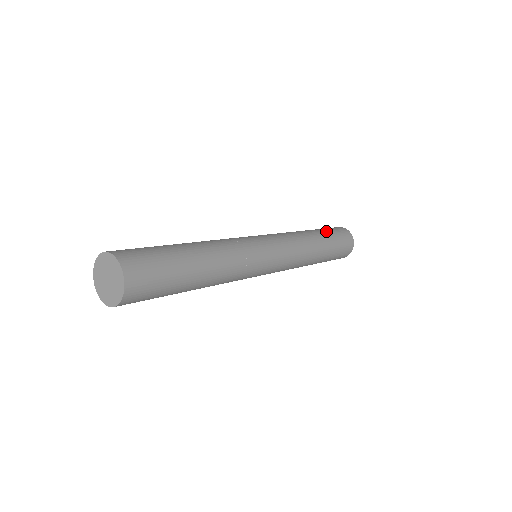
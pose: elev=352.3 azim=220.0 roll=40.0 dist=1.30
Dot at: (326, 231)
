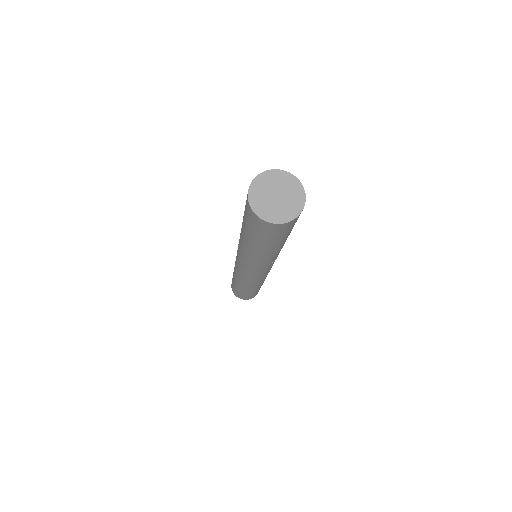
Dot at: occluded
